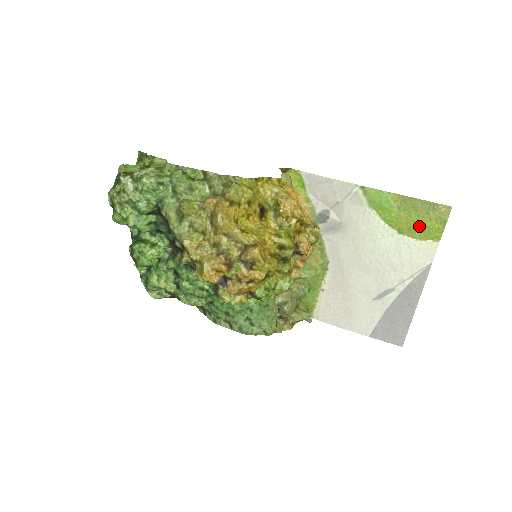
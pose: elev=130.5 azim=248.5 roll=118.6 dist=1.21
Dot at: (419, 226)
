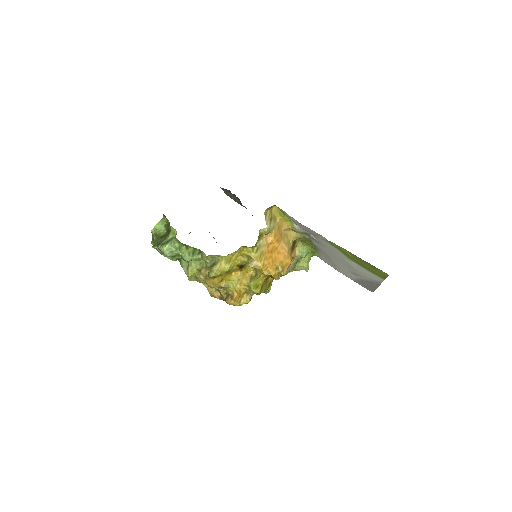
Dot at: (369, 269)
